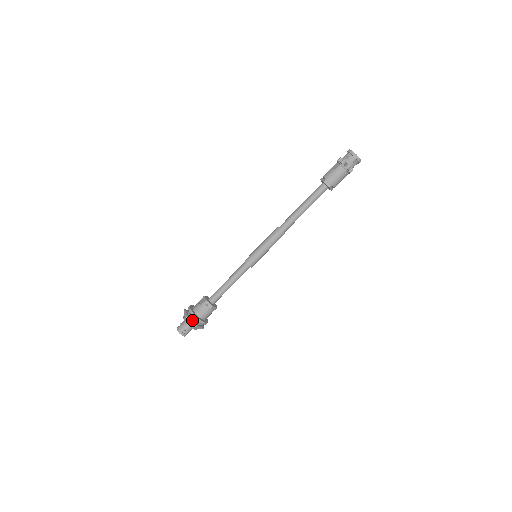
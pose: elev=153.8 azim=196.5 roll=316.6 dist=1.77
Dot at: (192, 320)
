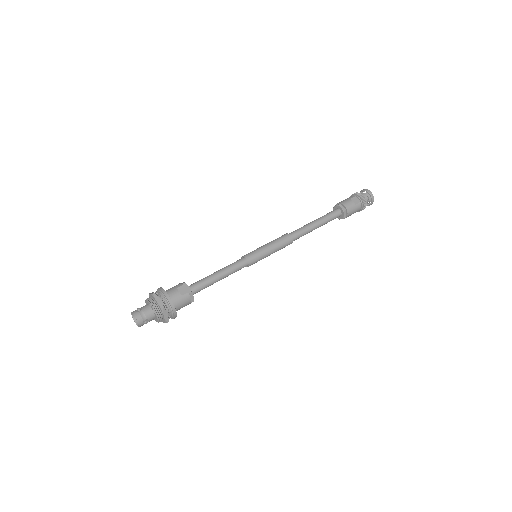
Dot at: (166, 312)
